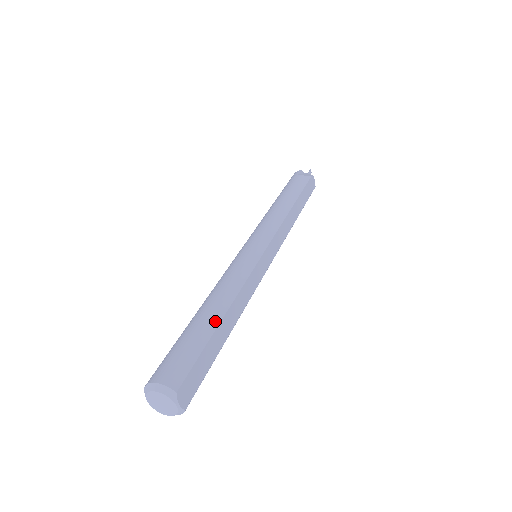
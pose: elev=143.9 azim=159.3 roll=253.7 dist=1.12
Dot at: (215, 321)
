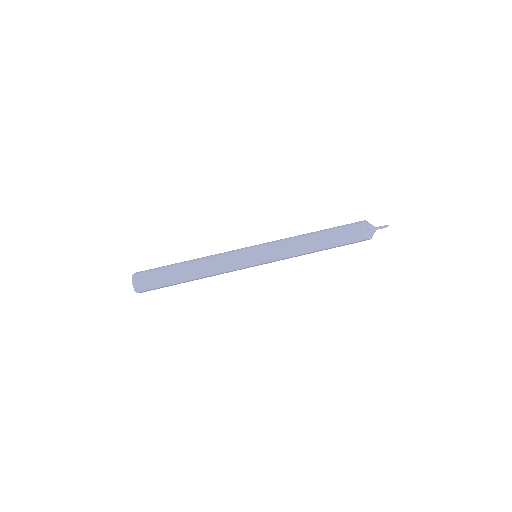
Dot at: (184, 280)
